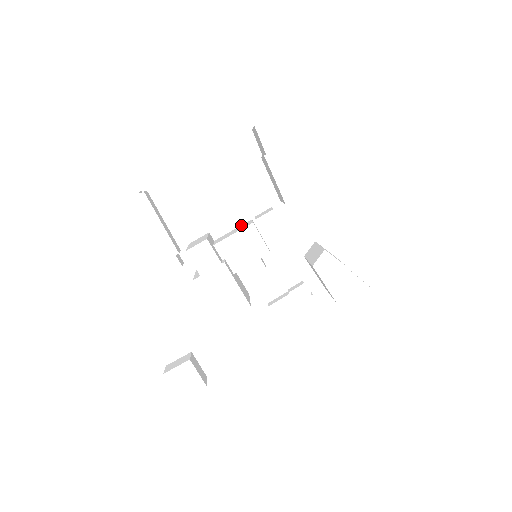
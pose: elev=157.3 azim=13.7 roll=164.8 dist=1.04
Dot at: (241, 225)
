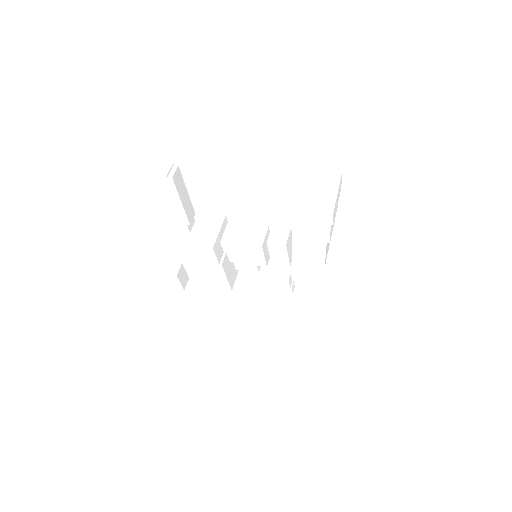
Dot at: (256, 226)
